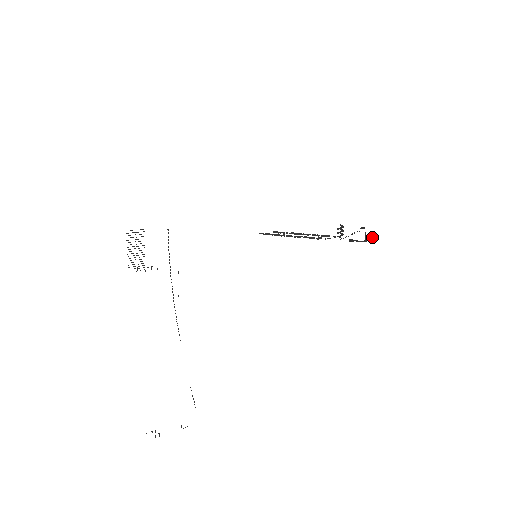
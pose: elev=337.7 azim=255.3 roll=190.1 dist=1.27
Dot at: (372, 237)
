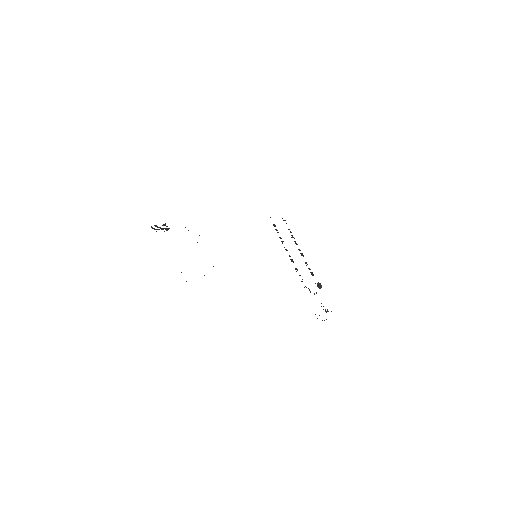
Dot at: occluded
